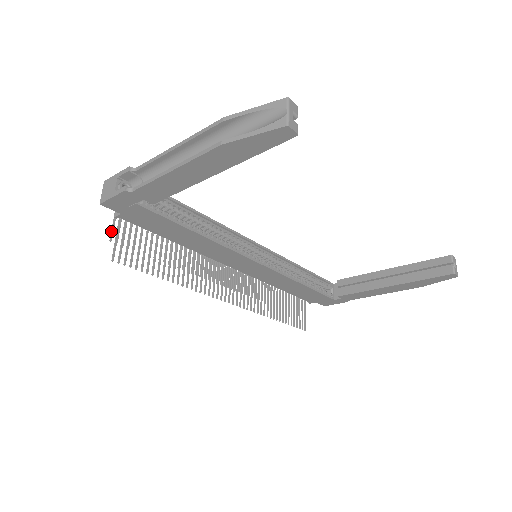
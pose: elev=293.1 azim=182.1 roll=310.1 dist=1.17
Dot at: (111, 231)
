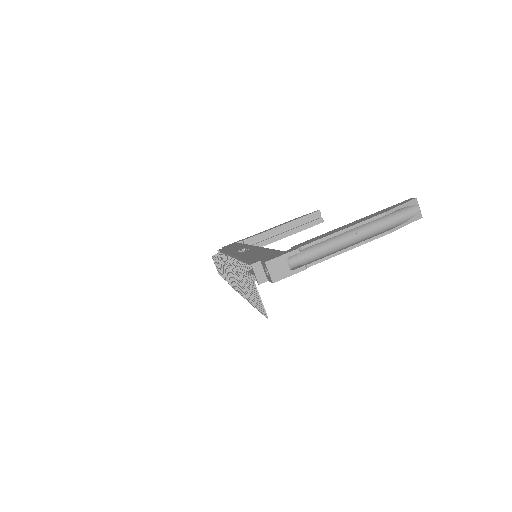
Dot at: (249, 295)
